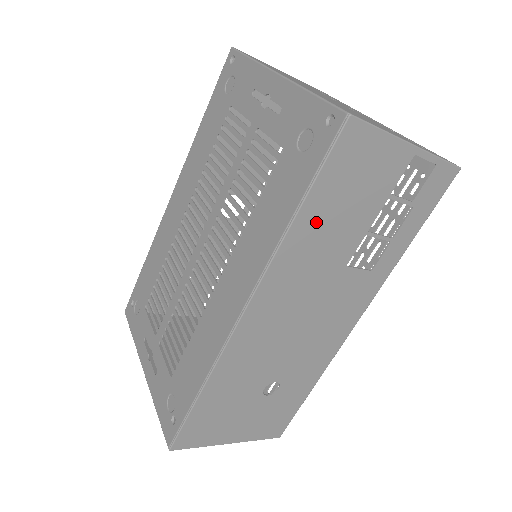
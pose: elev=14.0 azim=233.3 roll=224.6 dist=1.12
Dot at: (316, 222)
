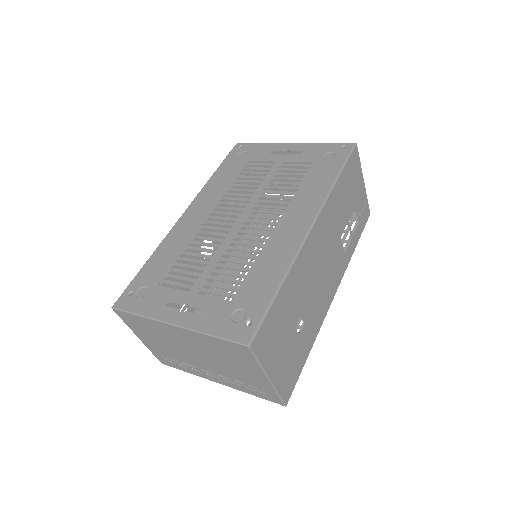
Dot at: (341, 191)
